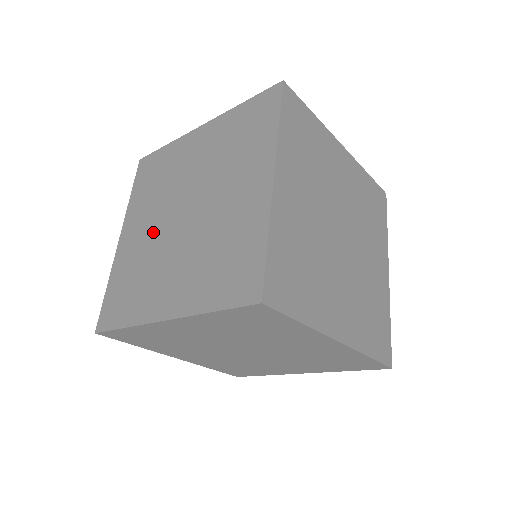
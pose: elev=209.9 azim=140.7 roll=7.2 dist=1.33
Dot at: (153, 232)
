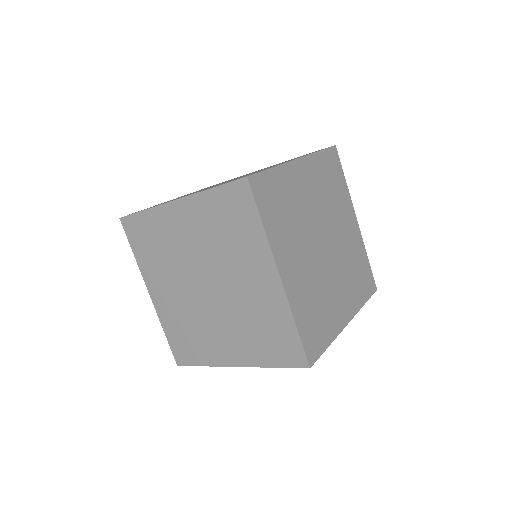
Dot at: occluded
